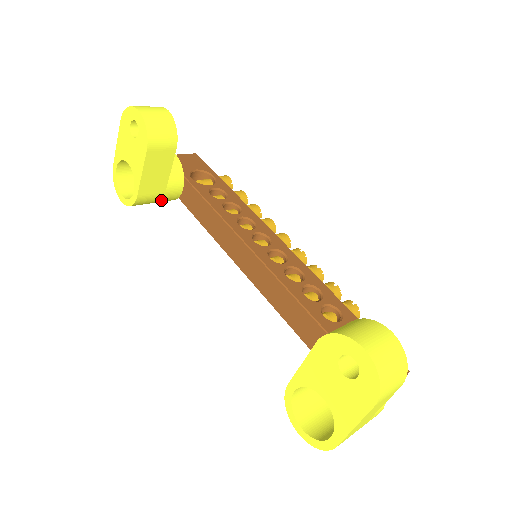
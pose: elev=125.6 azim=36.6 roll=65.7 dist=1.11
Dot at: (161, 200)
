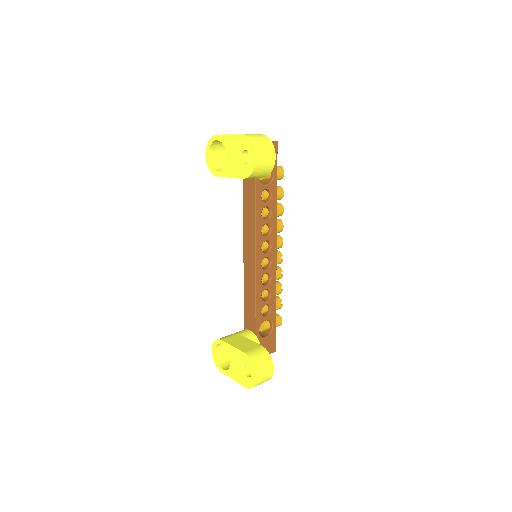
Dot at: occluded
